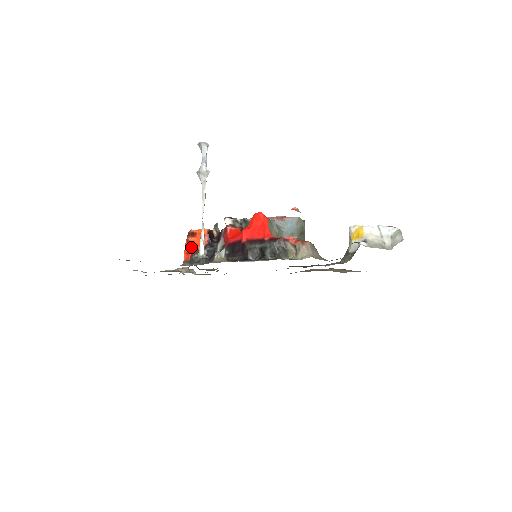
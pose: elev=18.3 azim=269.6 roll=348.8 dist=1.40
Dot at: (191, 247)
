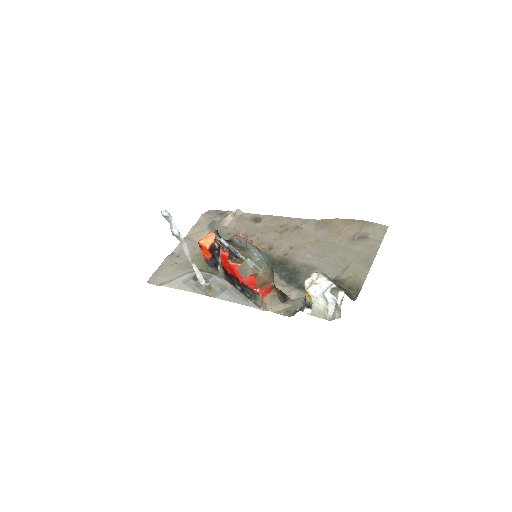
Dot at: (204, 254)
